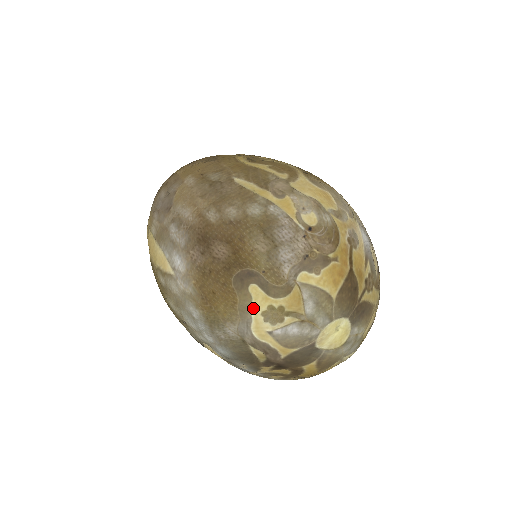
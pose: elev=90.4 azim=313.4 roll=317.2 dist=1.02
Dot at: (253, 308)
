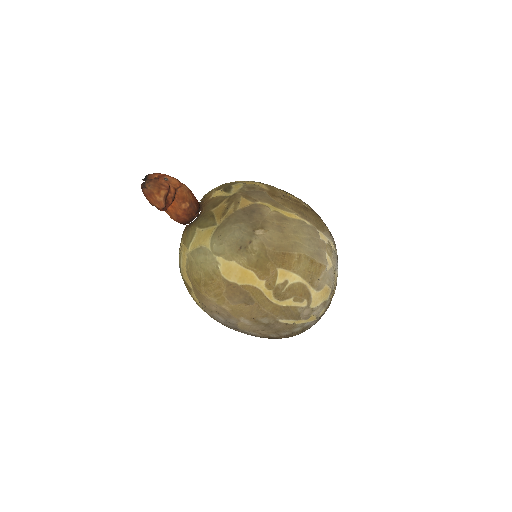
Dot at: occluded
